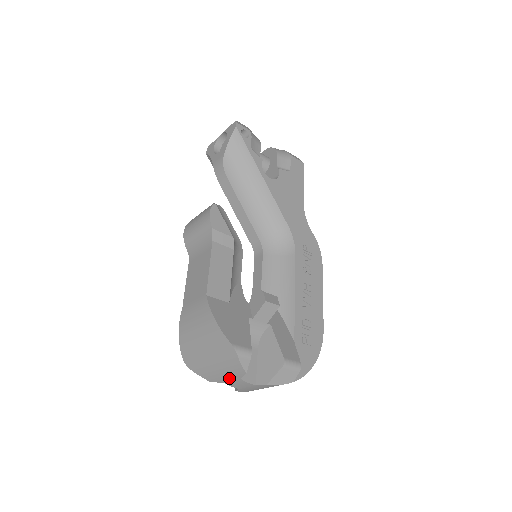
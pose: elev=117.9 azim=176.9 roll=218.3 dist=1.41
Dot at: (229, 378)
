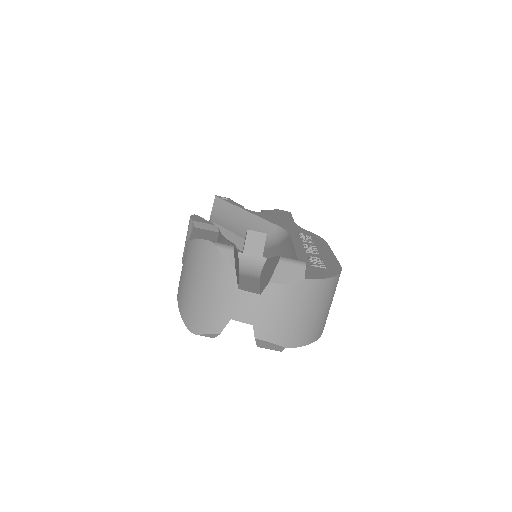
Dot at: (229, 301)
